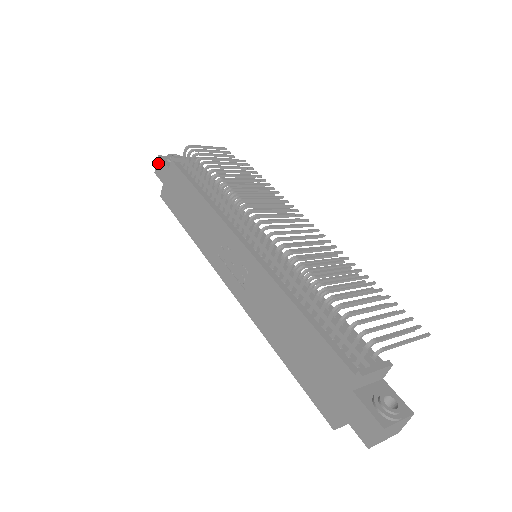
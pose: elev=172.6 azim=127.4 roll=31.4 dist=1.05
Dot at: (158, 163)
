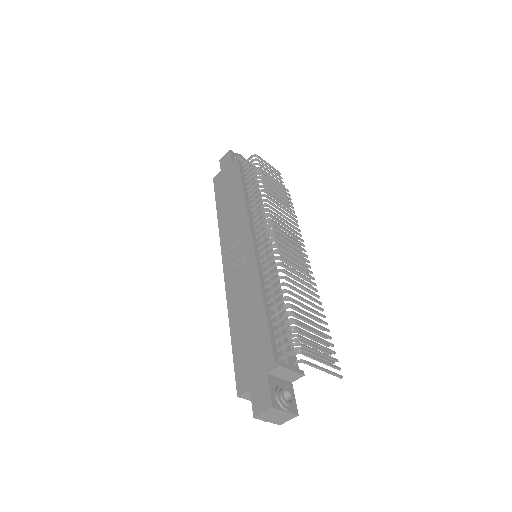
Dot at: (226, 154)
